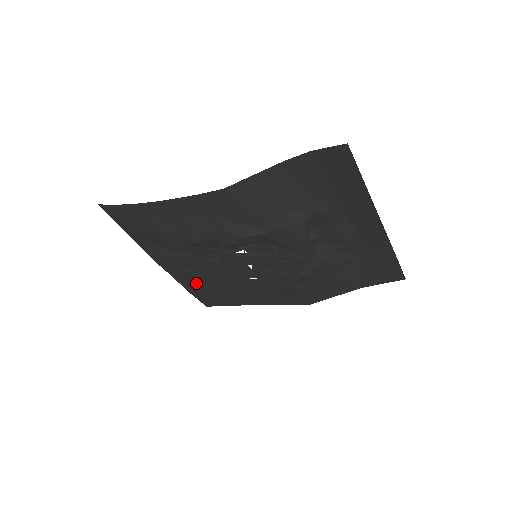
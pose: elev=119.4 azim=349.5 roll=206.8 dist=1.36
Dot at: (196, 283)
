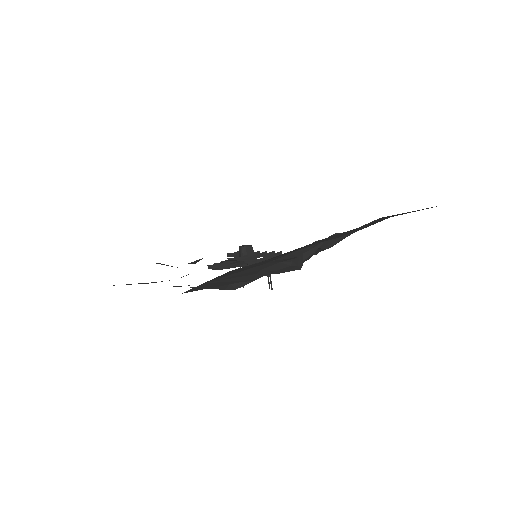
Dot at: occluded
